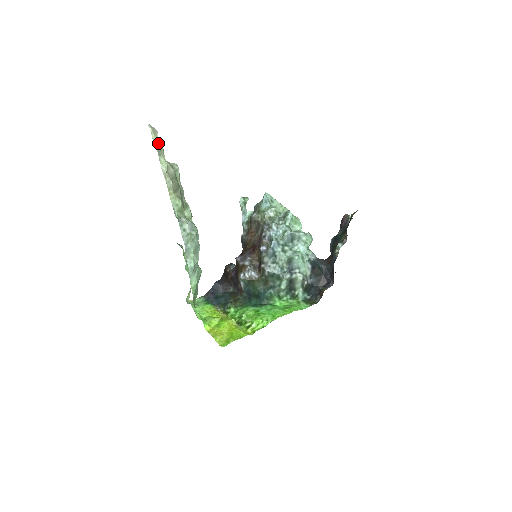
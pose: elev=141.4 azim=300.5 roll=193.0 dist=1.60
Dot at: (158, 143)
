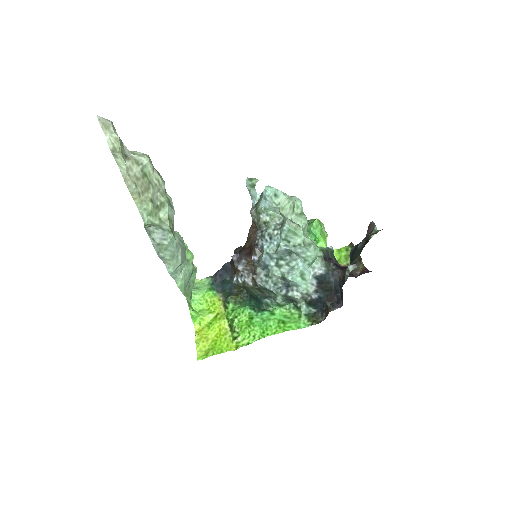
Dot at: (112, 140)
